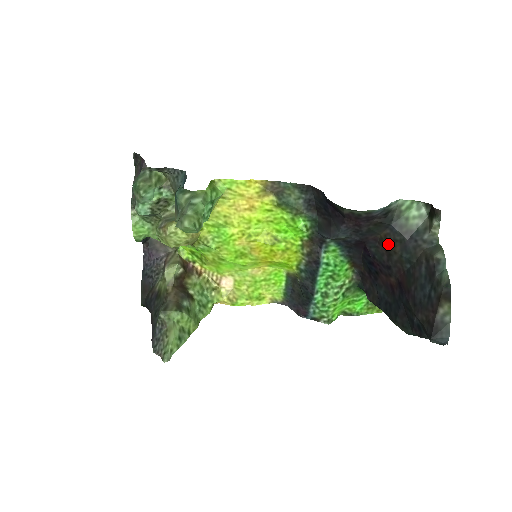
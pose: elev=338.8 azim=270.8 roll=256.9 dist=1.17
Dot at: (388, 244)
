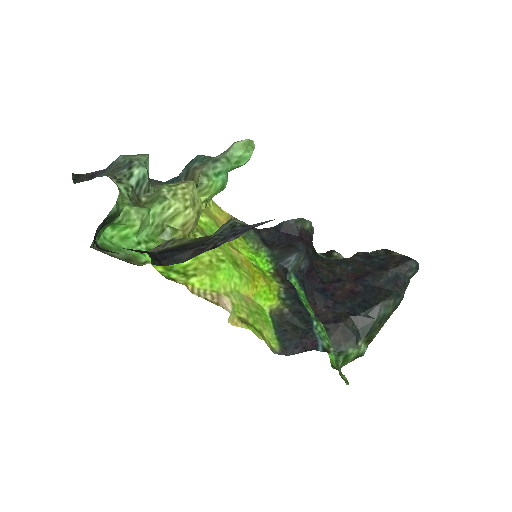
Dot at: (327, 266)
